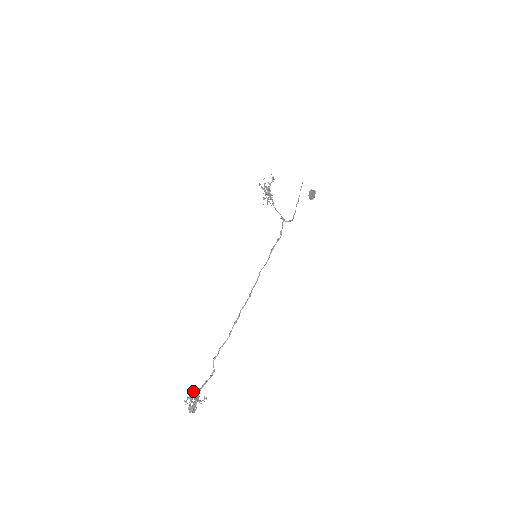
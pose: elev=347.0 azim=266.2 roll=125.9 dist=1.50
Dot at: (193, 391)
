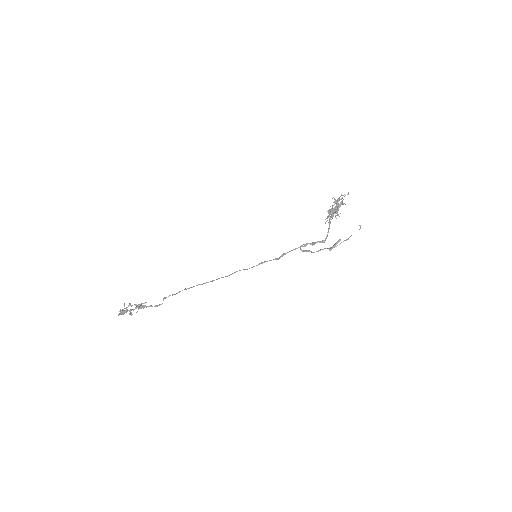
Dot at: (141, 304)
